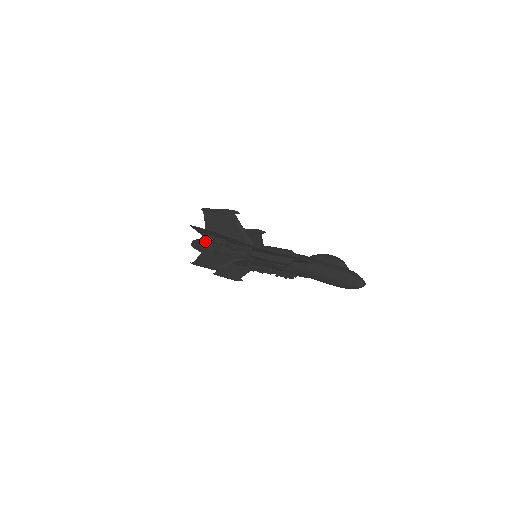
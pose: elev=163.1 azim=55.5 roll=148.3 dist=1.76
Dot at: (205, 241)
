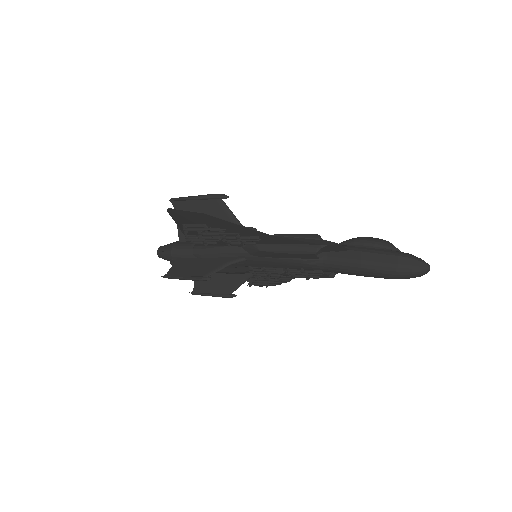
Dot at: (185, 238)
